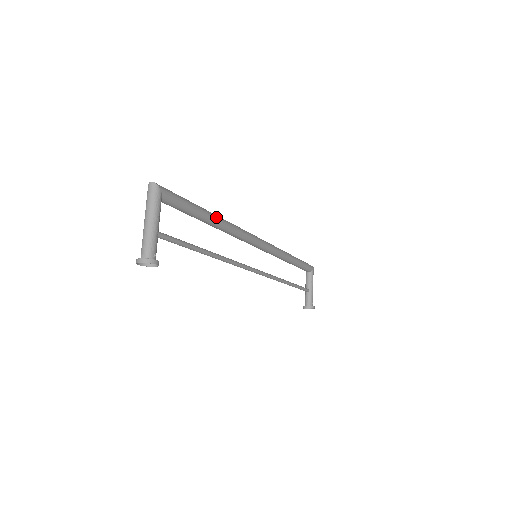
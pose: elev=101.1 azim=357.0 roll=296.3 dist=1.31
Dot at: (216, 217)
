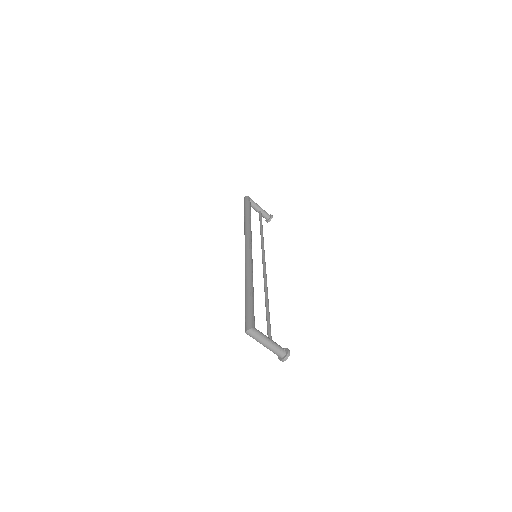
Dot at: (251, 285)
